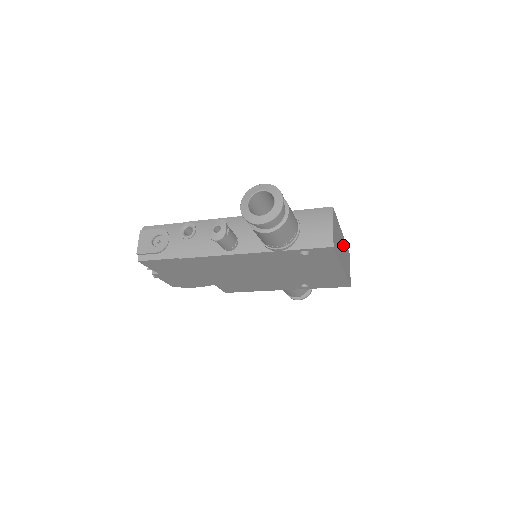
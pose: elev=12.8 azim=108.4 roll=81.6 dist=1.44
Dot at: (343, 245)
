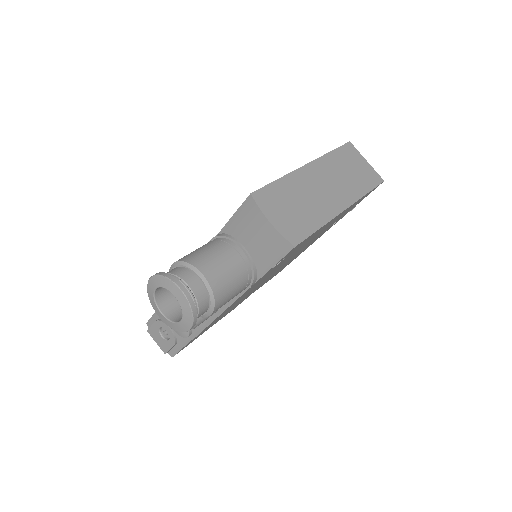
Dot at: (322, 174)
